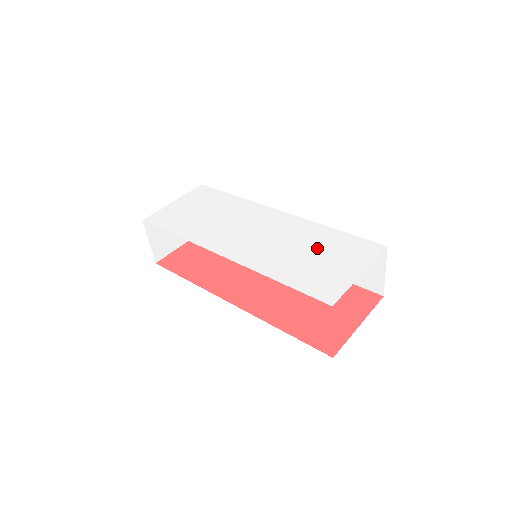
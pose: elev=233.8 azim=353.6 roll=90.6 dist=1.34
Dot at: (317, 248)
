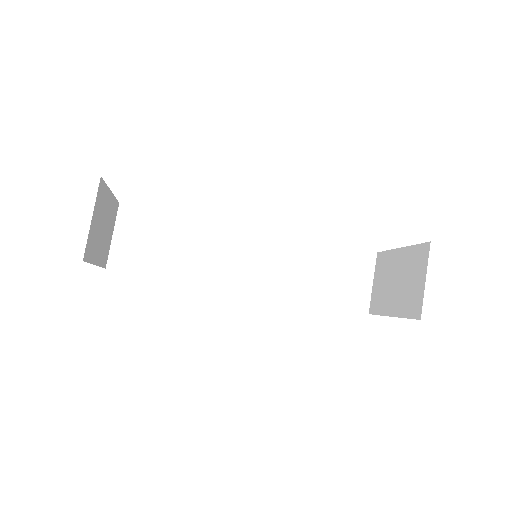
Dot at: occluded
